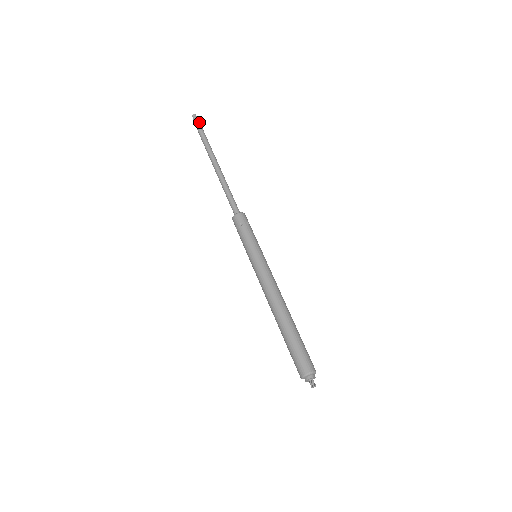
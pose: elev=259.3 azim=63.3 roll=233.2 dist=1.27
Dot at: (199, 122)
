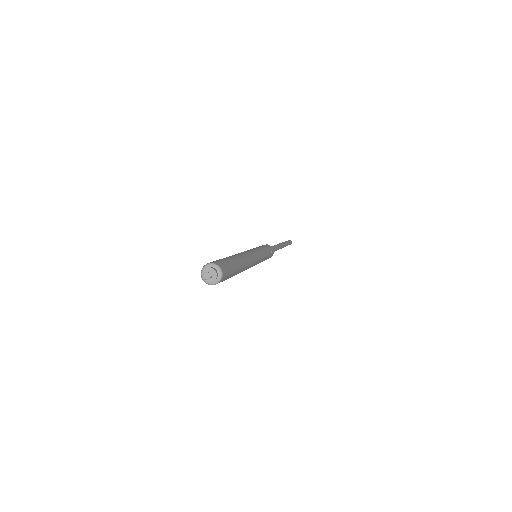
Dot at: (291, 242)
